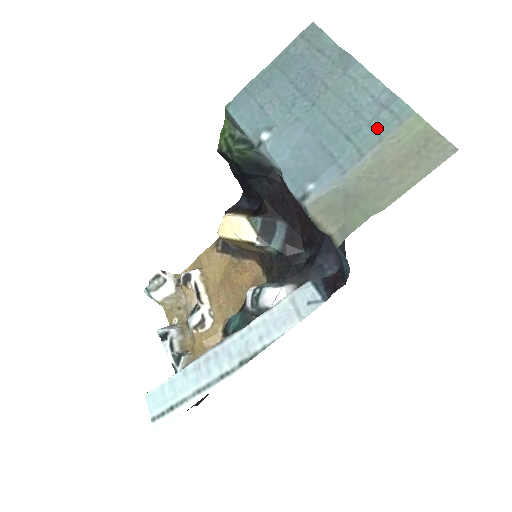
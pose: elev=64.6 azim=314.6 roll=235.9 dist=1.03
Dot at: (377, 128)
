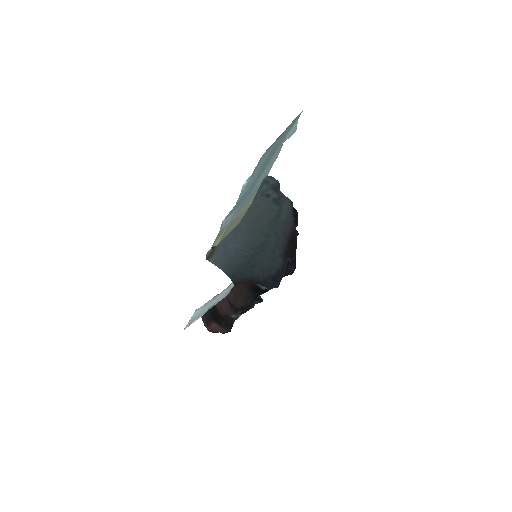
Dot at: (249, 196)
